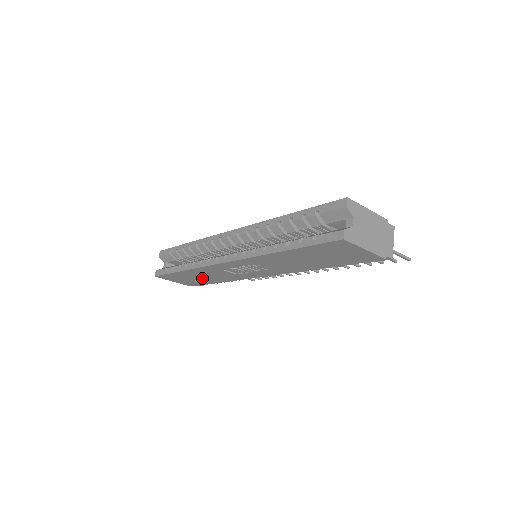
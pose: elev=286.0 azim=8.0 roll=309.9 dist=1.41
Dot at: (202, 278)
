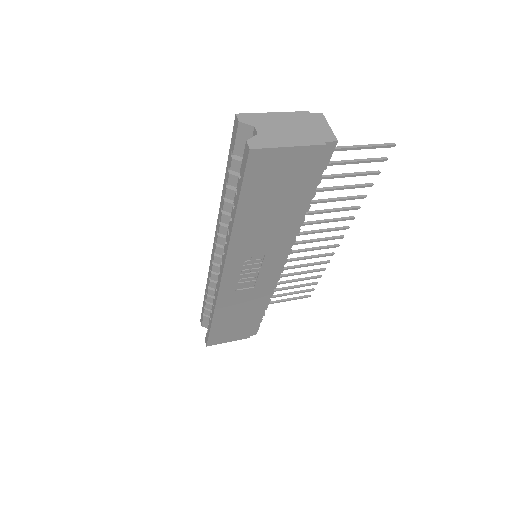
Dot at: (240, 317)
